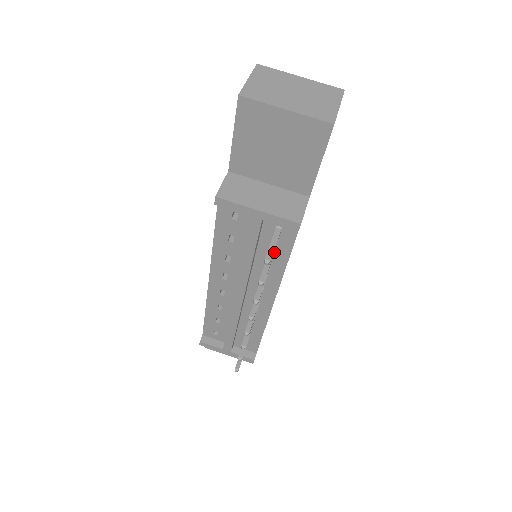
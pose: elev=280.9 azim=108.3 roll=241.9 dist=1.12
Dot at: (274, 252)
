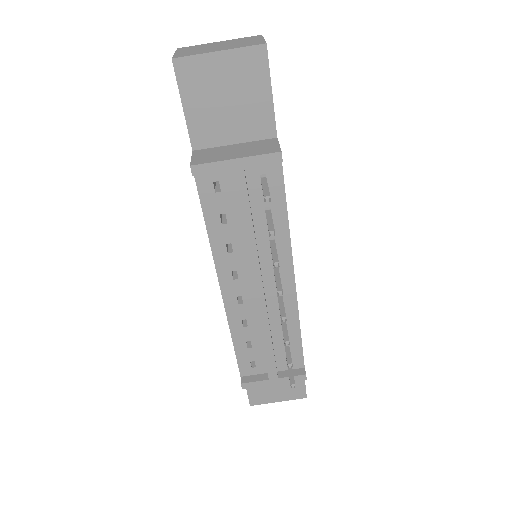
Dot at: (270, 210)
